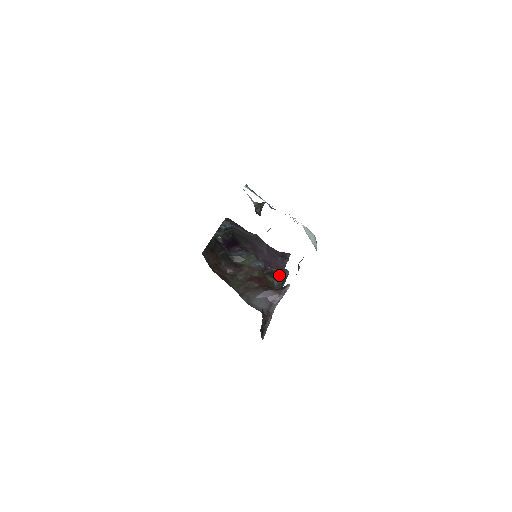
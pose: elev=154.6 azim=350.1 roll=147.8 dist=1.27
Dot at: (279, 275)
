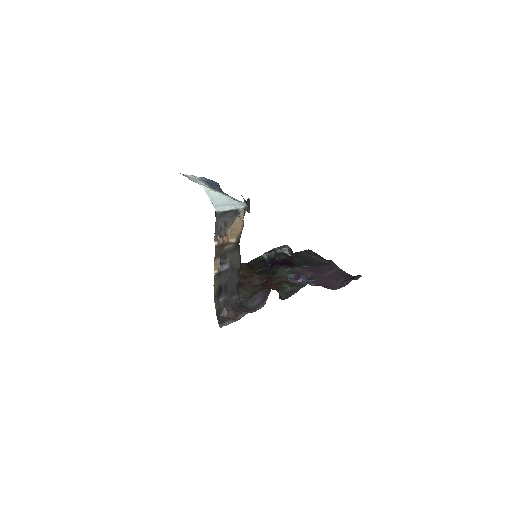
Dot at: (299, 282)
